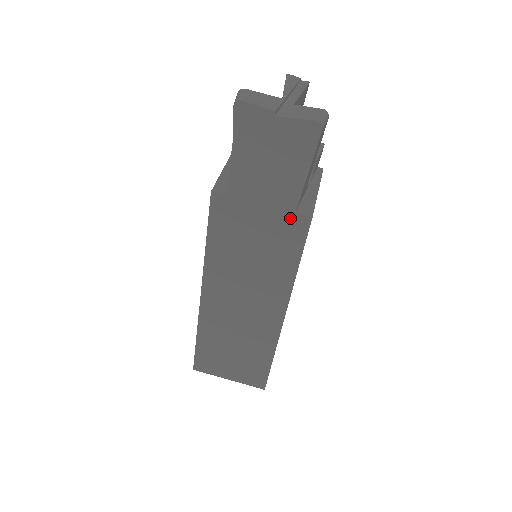
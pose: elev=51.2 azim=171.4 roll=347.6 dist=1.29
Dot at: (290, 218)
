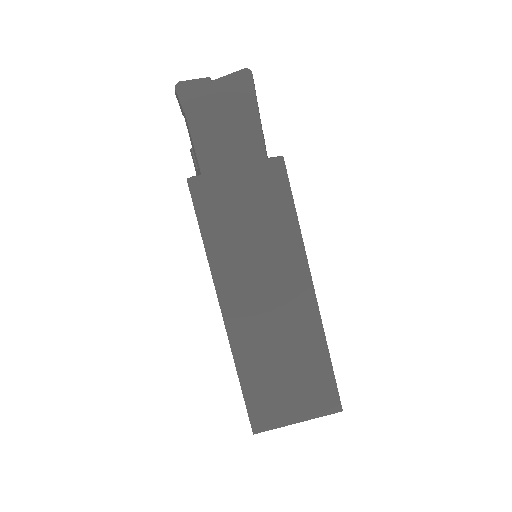
Dot at: (265, 167)
